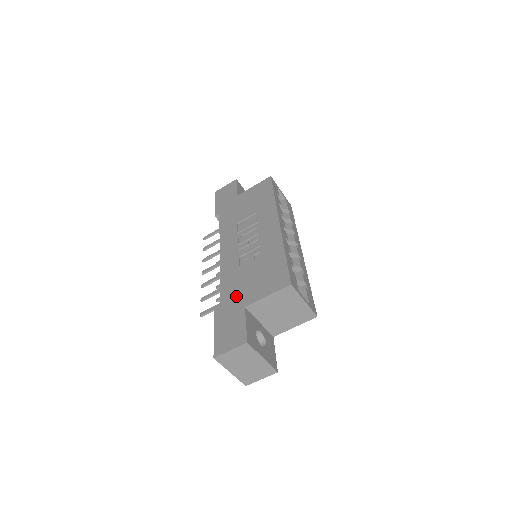
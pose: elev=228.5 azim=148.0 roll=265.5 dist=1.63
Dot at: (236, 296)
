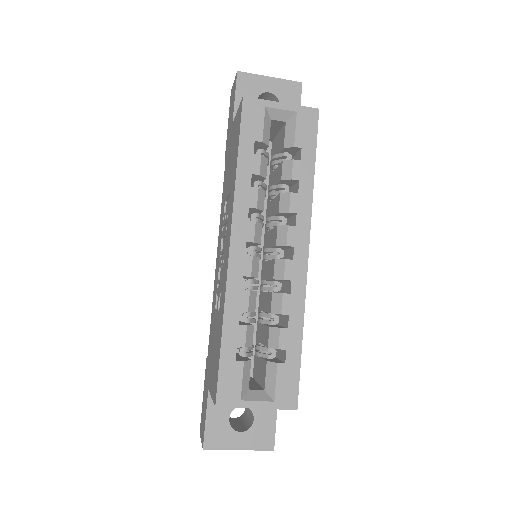
Dot at: (209, 360)
